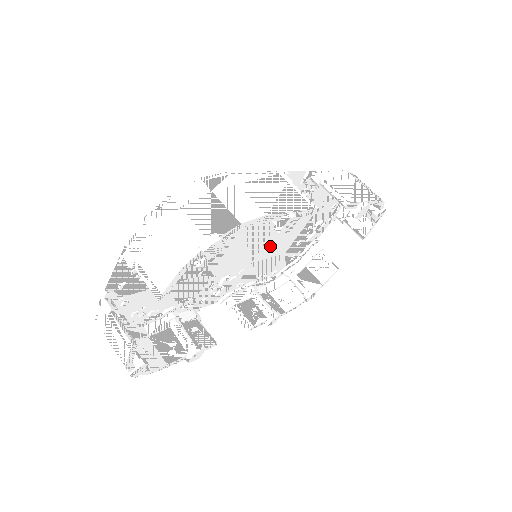
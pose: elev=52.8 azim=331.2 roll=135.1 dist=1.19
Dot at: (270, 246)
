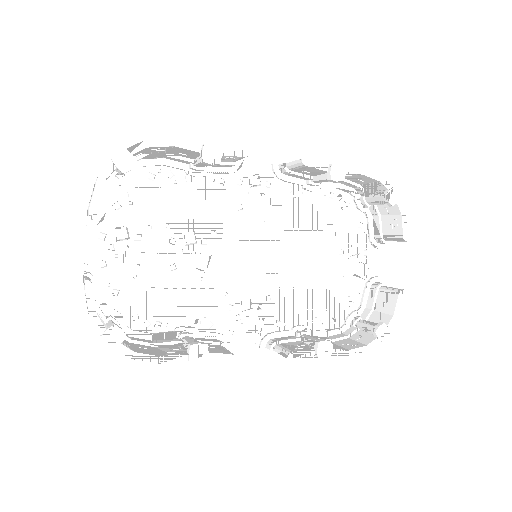
Dot at: (291, 267)
